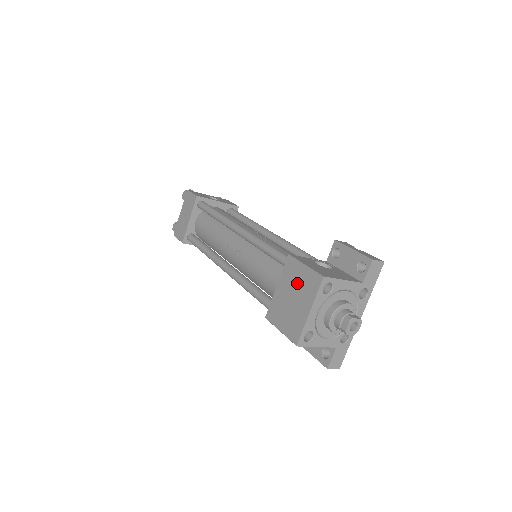
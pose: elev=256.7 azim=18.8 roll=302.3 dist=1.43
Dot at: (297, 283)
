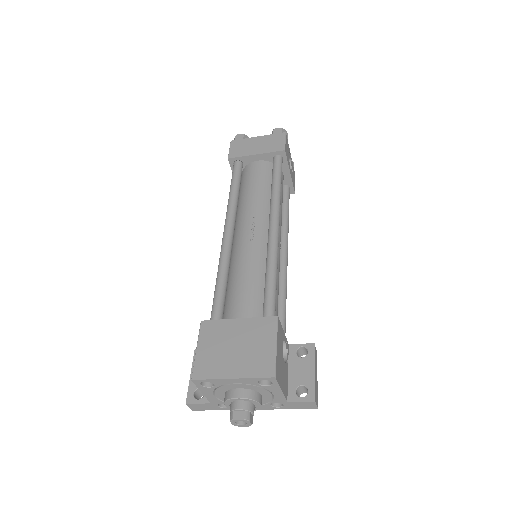
Dot at: (254, 345)
